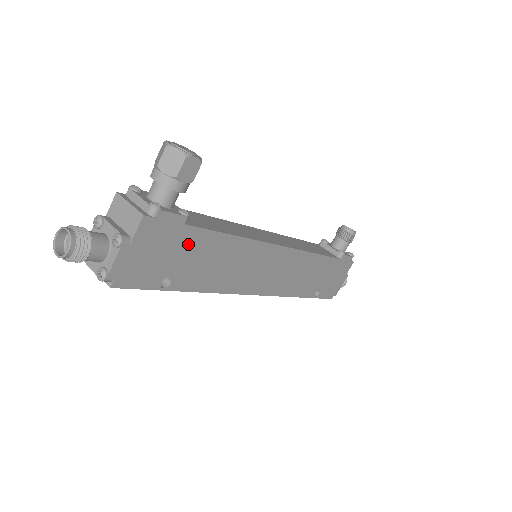
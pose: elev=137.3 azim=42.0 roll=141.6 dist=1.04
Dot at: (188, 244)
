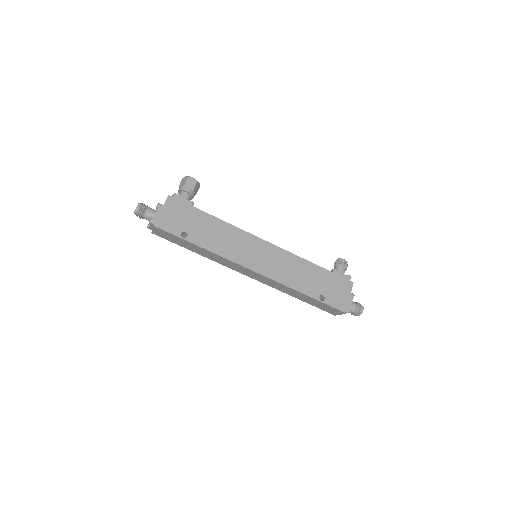
Dot at: (195, 217)
